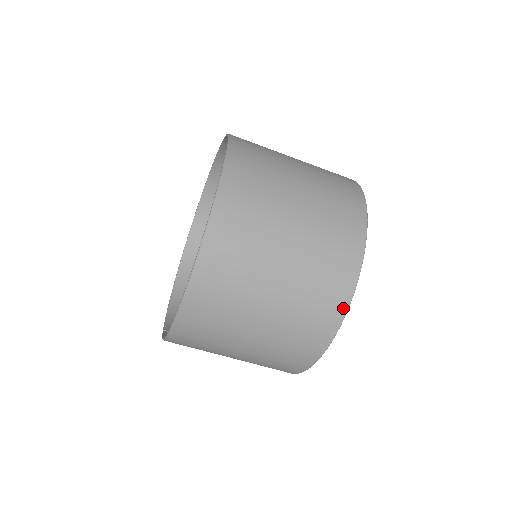
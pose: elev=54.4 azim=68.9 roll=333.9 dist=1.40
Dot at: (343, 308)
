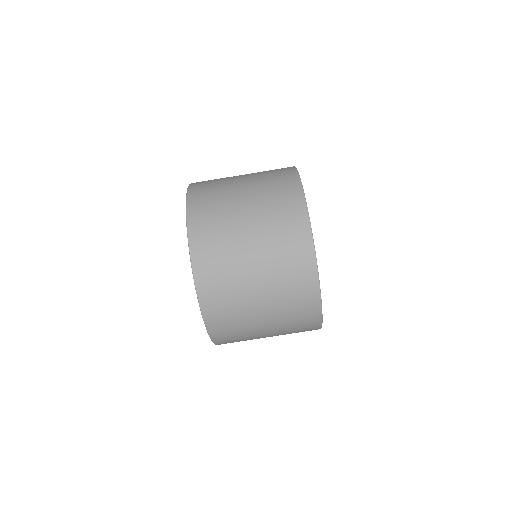
Dot at: (309, 238)
